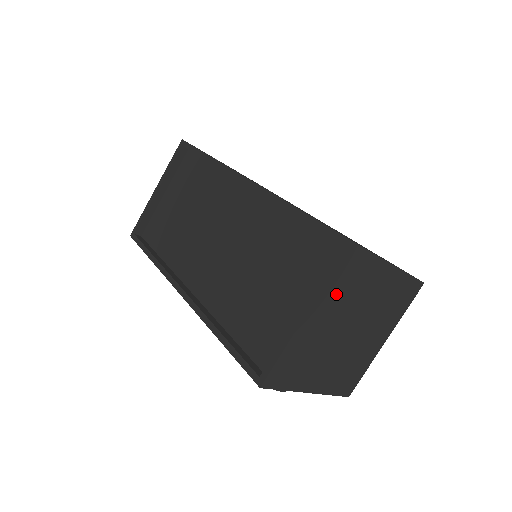
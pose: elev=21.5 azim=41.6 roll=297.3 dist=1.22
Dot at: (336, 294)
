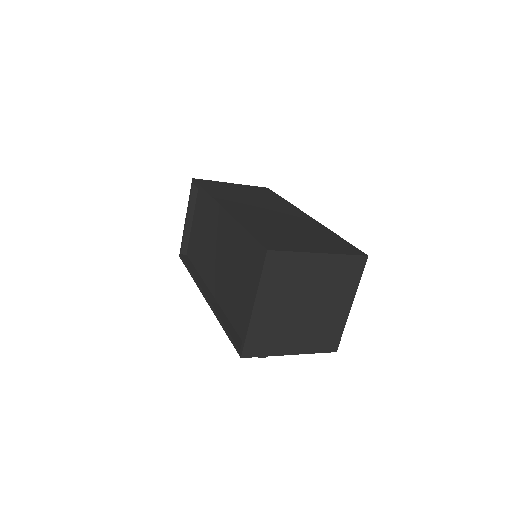
Dot at: (275, 286)
